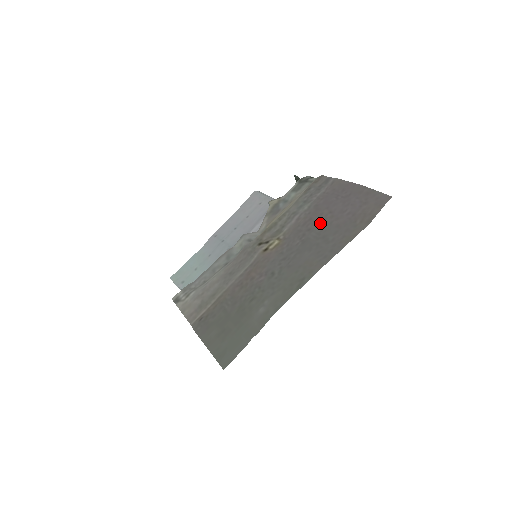
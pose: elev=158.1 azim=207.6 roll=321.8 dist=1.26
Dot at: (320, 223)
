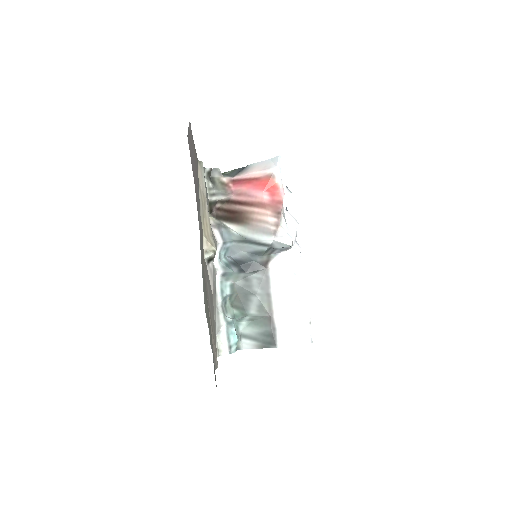
Dot at: (196, 197)
